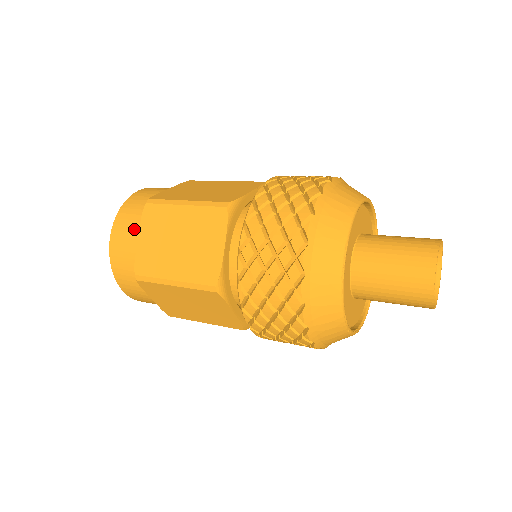
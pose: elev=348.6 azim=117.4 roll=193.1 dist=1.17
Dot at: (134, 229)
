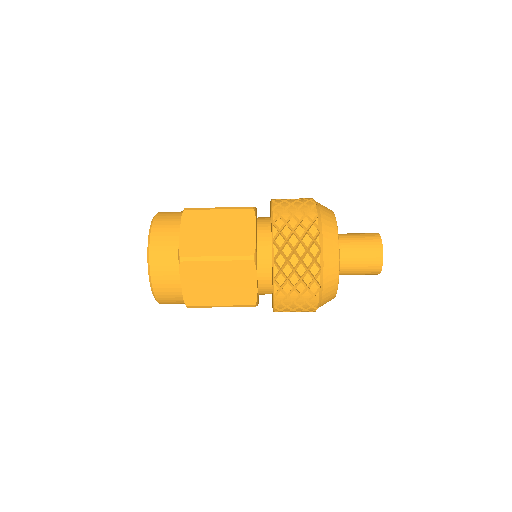
Dot at: occluded
